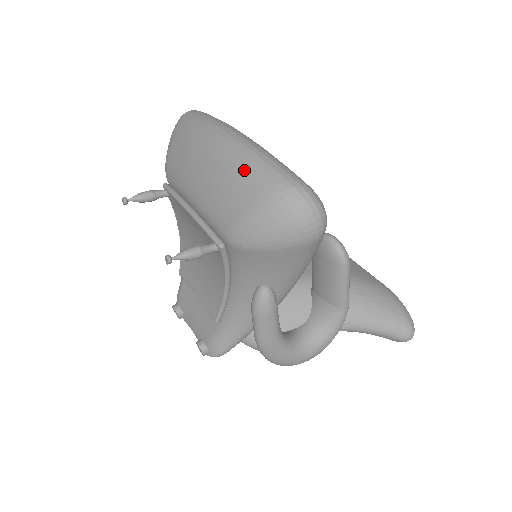
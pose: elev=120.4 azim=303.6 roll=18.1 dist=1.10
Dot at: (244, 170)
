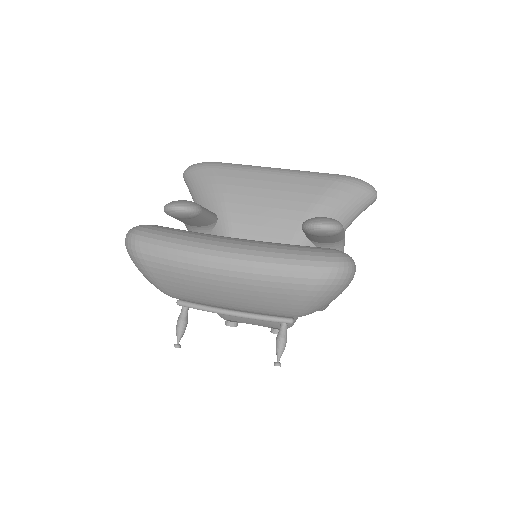
Dot at: (280, 287)
